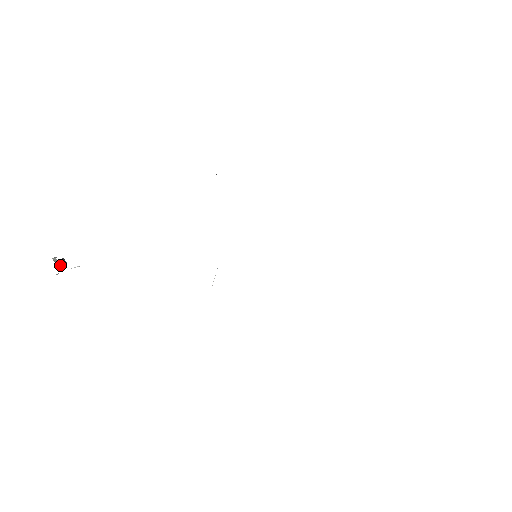
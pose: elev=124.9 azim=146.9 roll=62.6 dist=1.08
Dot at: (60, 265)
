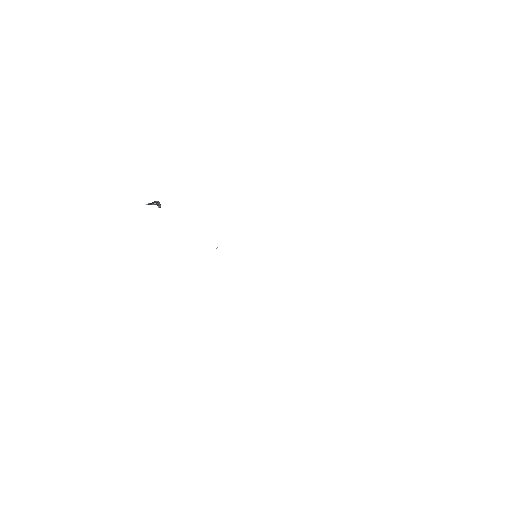
Dot at: (153, 202)
